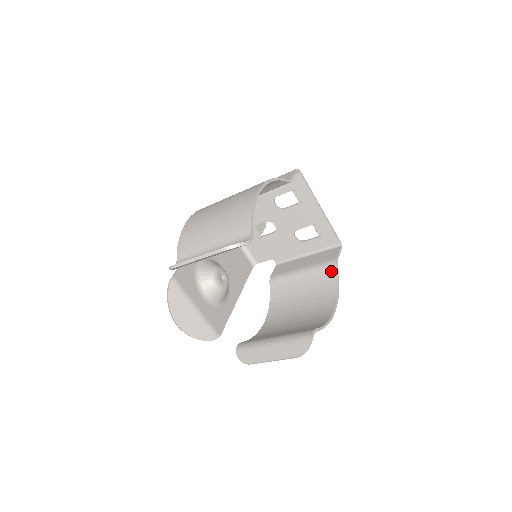
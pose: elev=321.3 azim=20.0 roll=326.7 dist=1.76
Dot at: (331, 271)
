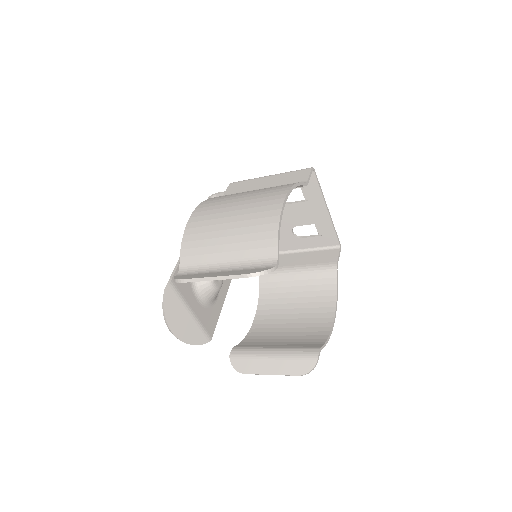
Dot at: (330, 276)
